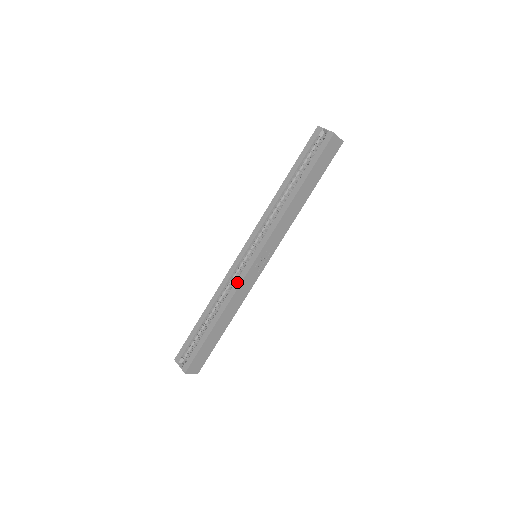
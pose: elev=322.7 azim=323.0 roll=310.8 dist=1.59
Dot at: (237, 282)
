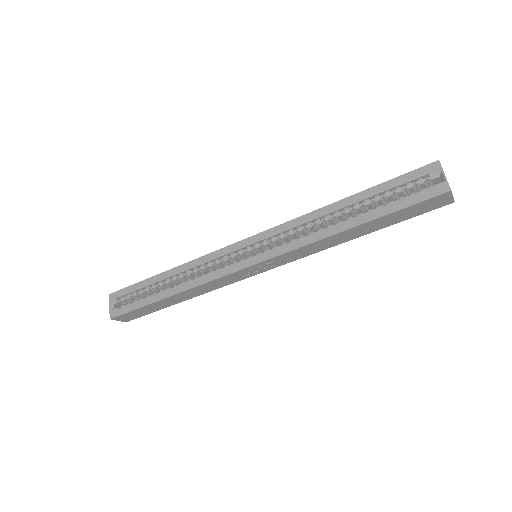
Dot at: (215, 273)
